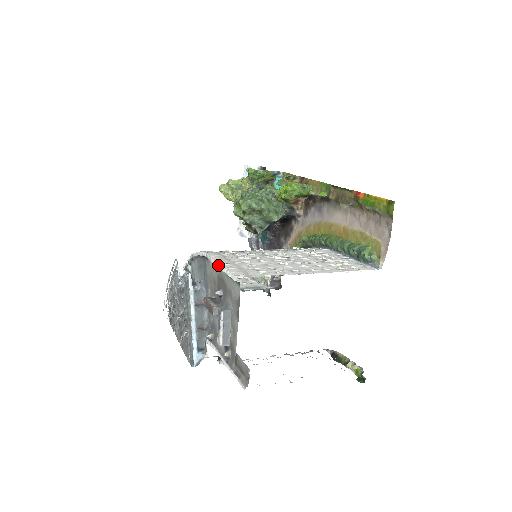
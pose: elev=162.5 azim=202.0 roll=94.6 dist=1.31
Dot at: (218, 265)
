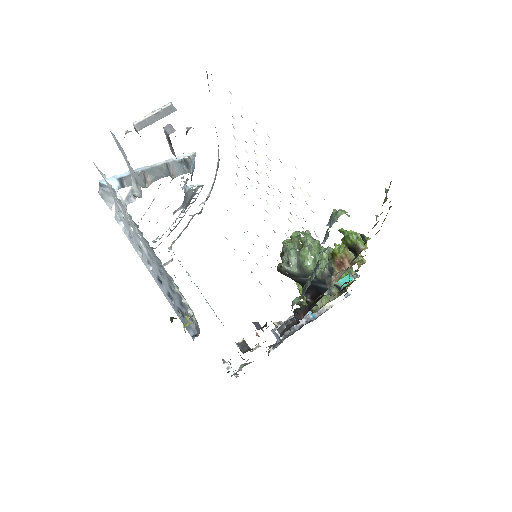
Dot at: occluded
